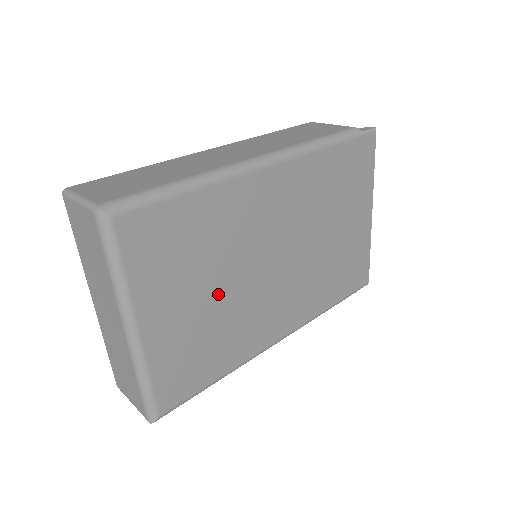
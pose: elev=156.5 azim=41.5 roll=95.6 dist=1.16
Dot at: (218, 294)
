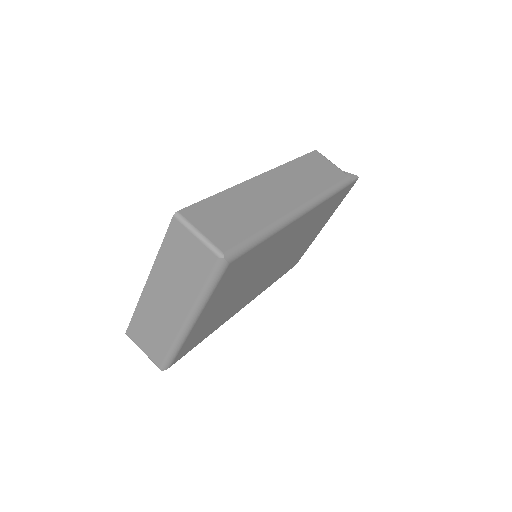
Dot at: (238, 292)
